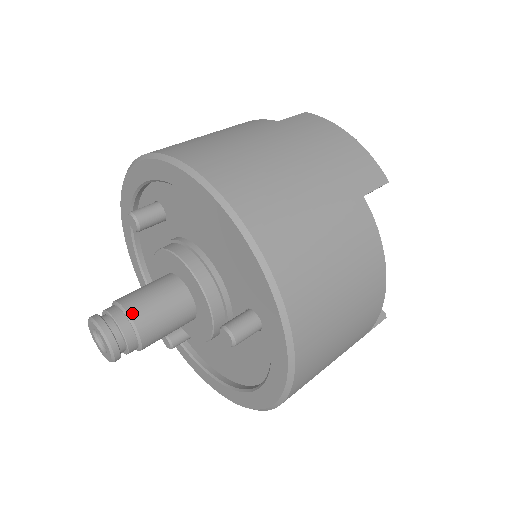
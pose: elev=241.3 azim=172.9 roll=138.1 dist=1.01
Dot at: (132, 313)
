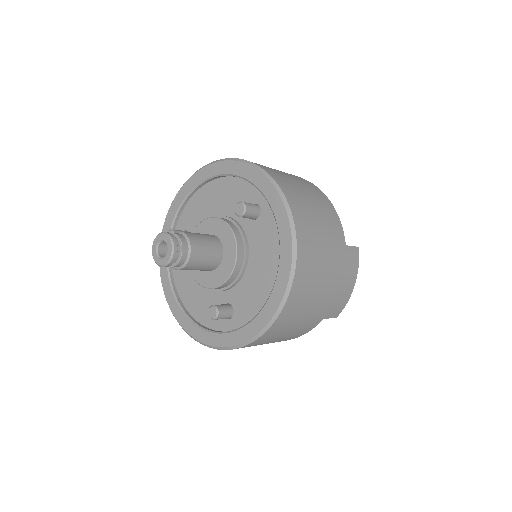
Dot at: (191, 259)
